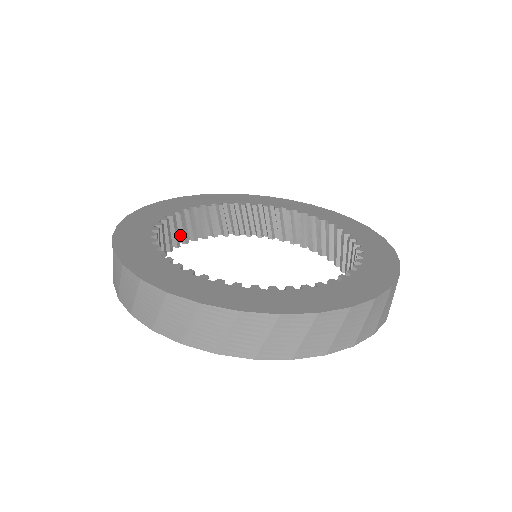
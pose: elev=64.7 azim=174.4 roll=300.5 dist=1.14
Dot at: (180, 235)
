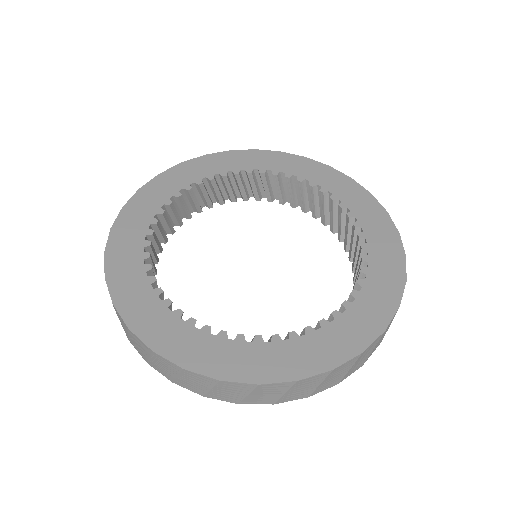
Dot at: (252, 190)
